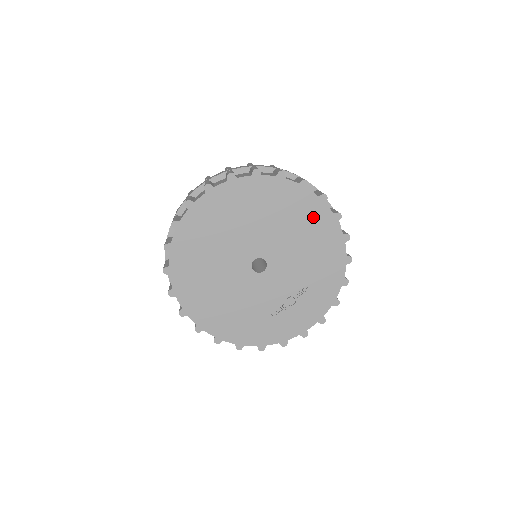
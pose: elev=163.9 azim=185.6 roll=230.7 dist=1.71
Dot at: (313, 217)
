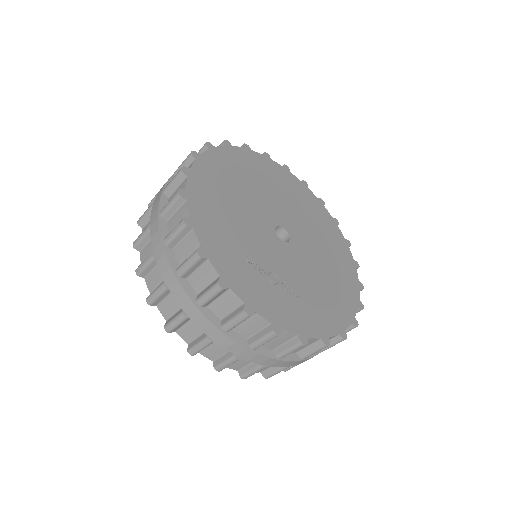
Dot at: (345, 280)
